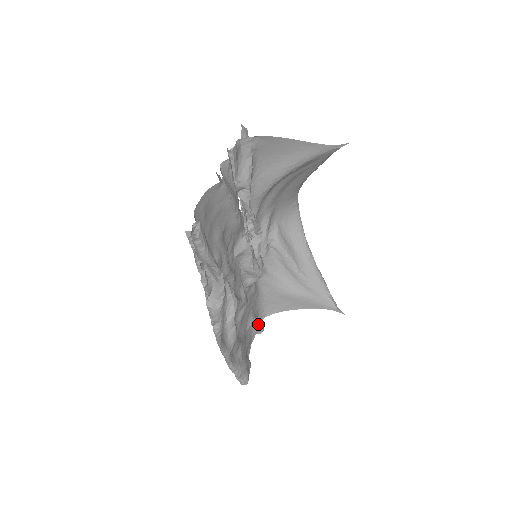
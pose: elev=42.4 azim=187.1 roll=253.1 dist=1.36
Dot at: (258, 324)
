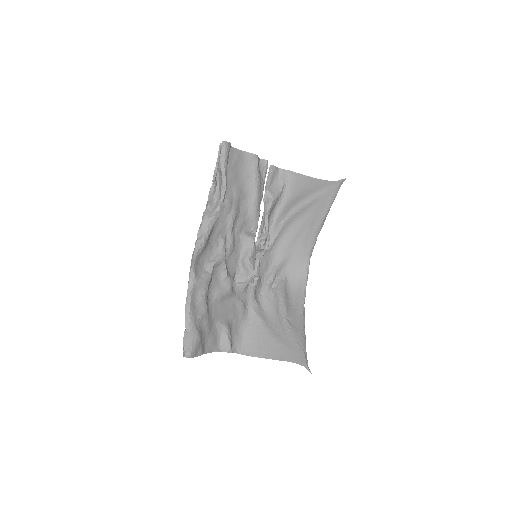
Dot at: (229, 336)
